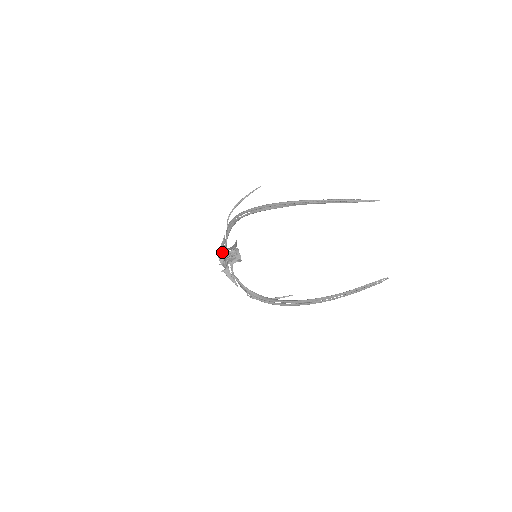
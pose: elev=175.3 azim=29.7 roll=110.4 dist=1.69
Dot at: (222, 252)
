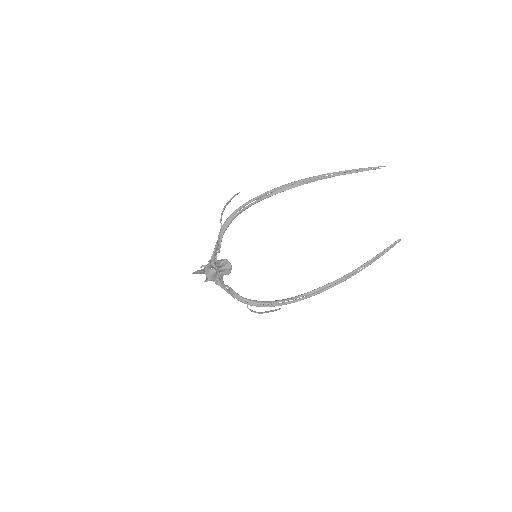
Dot at: (214, 260)
